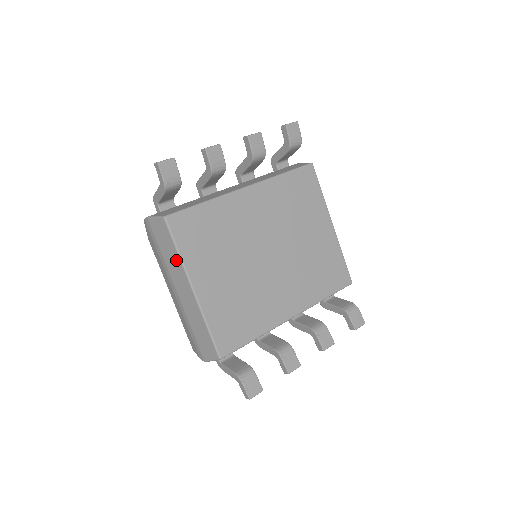
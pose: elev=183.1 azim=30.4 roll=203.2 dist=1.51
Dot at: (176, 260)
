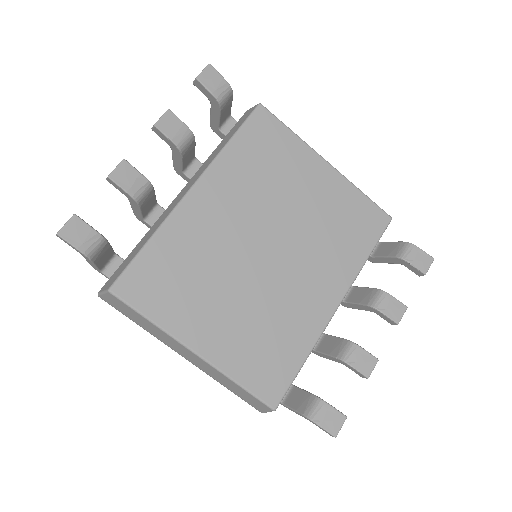
Dot at: (155, 329)
